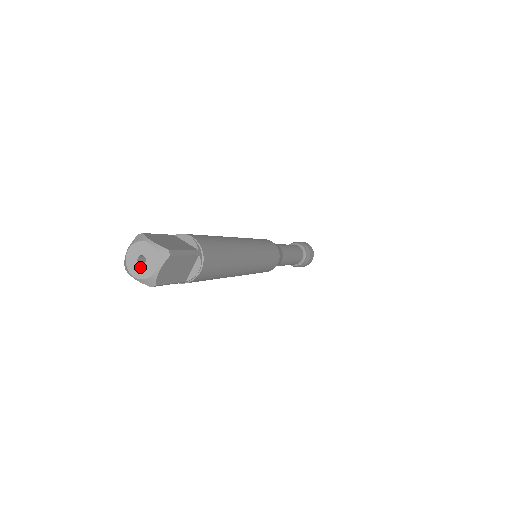
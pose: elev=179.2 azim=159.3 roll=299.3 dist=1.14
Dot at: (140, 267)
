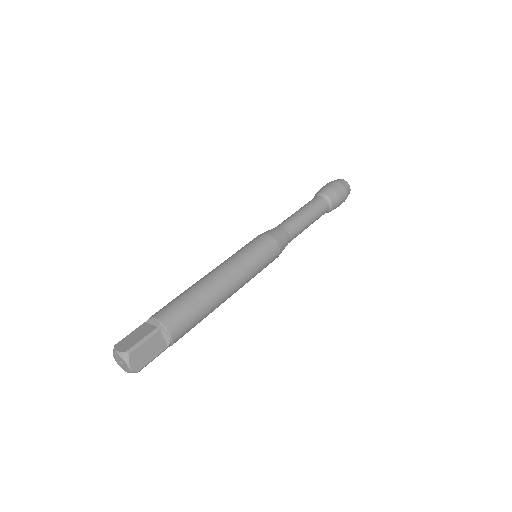
Dot at: (123, 367)
